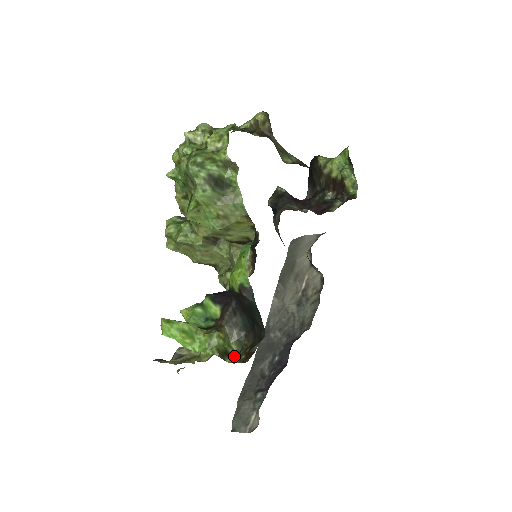
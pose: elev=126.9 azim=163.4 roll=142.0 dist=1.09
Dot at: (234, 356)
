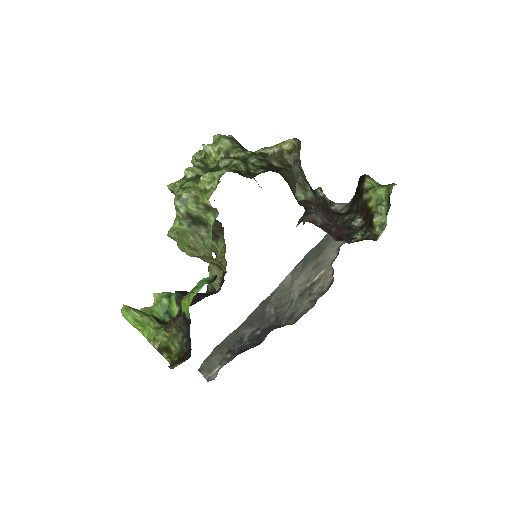
Dot at: (172, 353)
